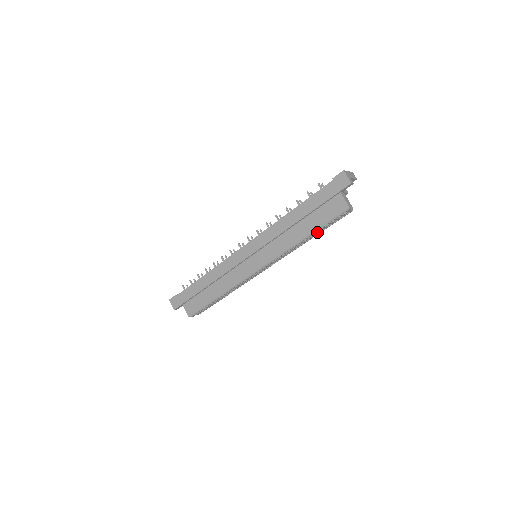
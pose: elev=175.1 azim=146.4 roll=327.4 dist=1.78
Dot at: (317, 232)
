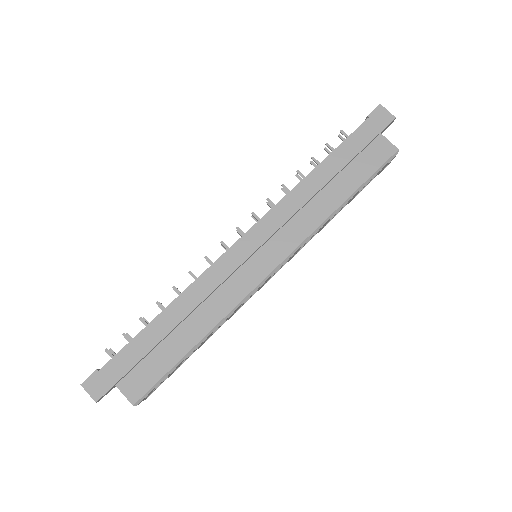
Dot at: (354, 196)
